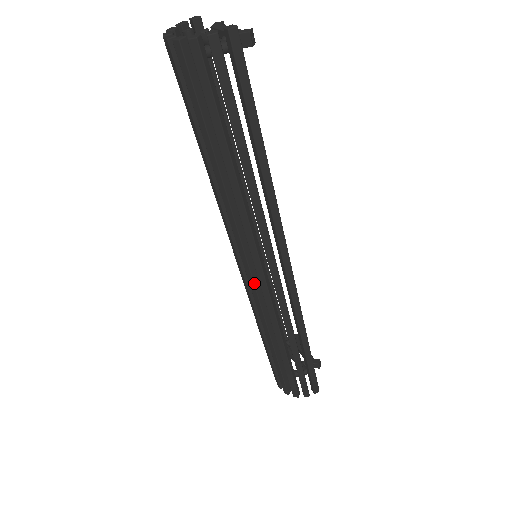
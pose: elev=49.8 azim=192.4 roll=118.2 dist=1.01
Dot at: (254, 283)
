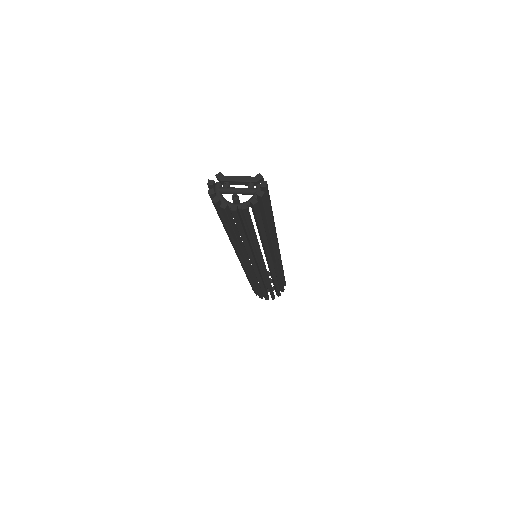
Dot at: occluded
